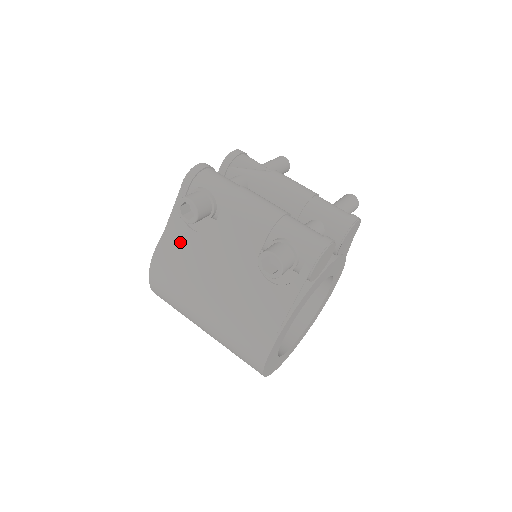
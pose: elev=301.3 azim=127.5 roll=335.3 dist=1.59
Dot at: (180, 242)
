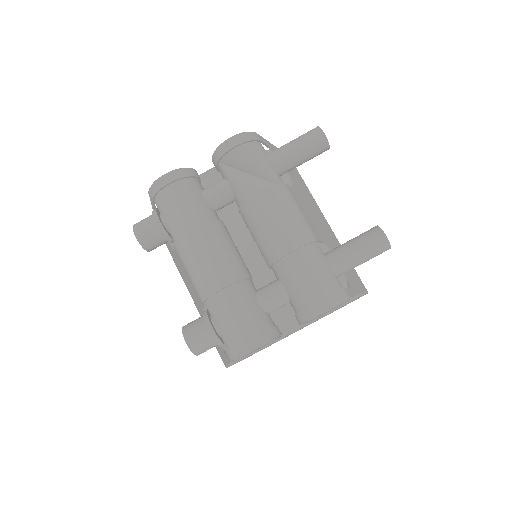
Dot at: occluded
